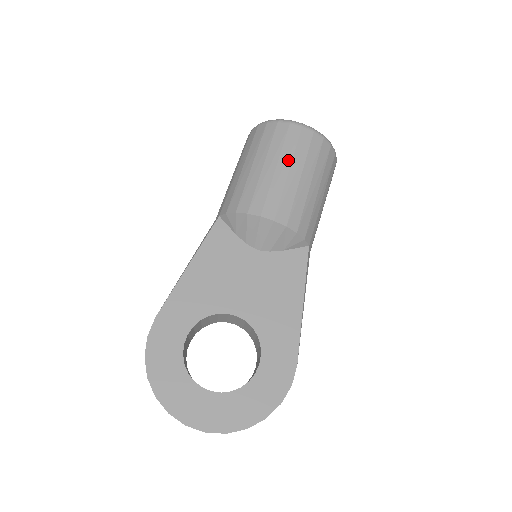
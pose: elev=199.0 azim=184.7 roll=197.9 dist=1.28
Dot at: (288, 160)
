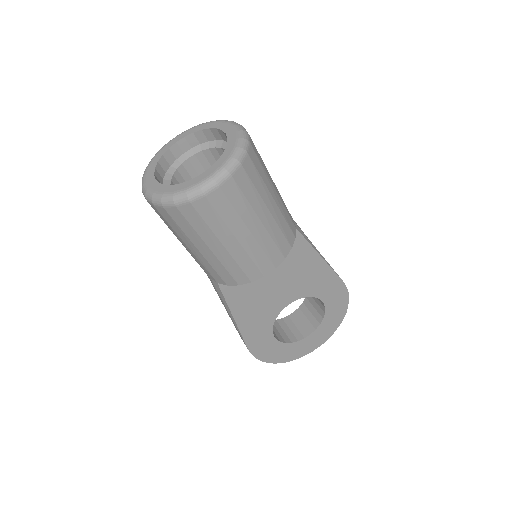
Dot at: (240, 225)
